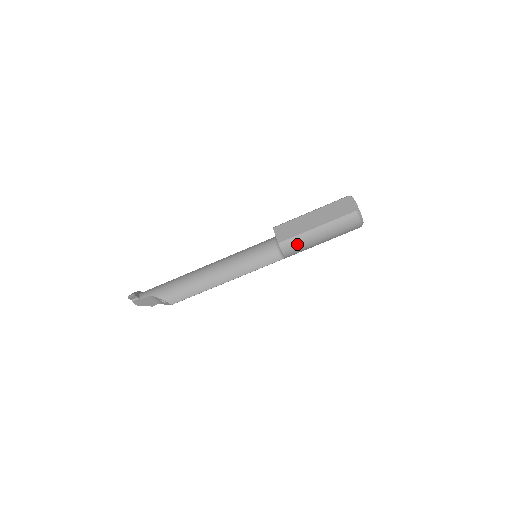
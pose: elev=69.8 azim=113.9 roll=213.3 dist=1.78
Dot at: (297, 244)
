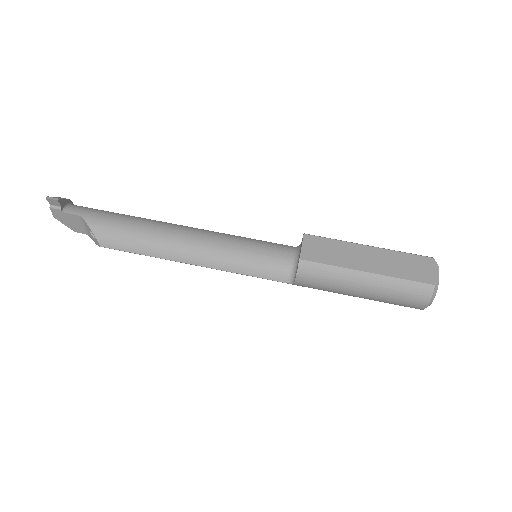
Dot at: (324, 277)
